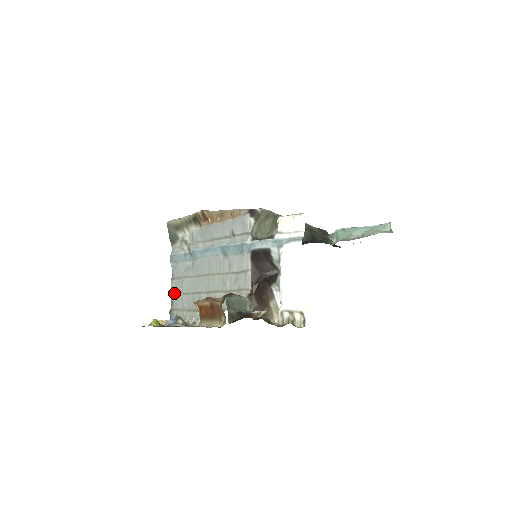
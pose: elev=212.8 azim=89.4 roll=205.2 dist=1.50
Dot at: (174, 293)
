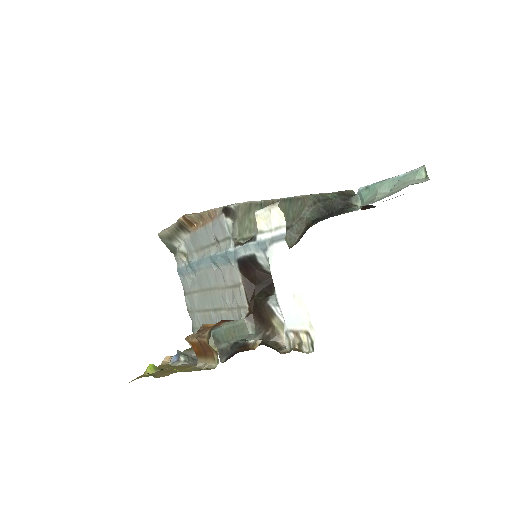
Dot at: (190, 310)
